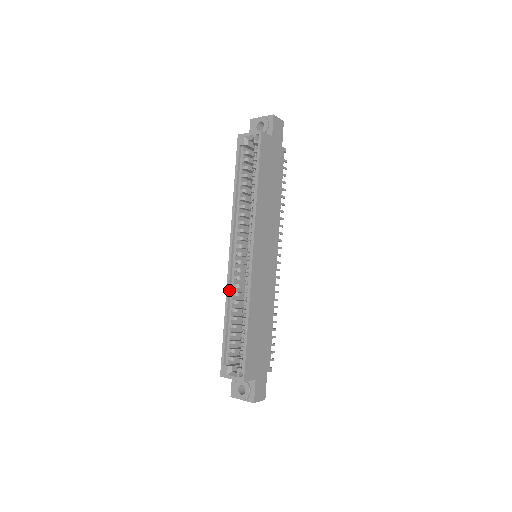
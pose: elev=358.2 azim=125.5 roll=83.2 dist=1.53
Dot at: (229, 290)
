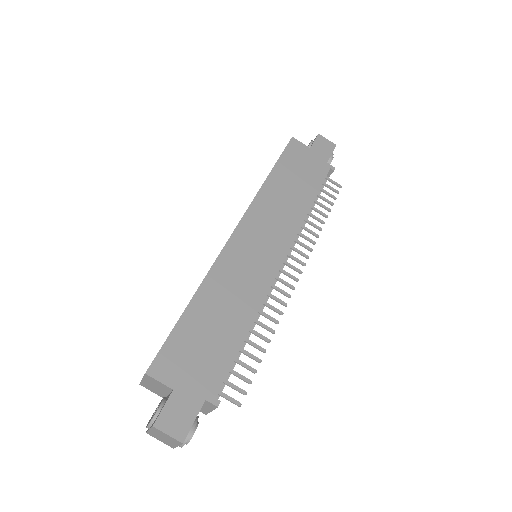
Dot at: occluded
